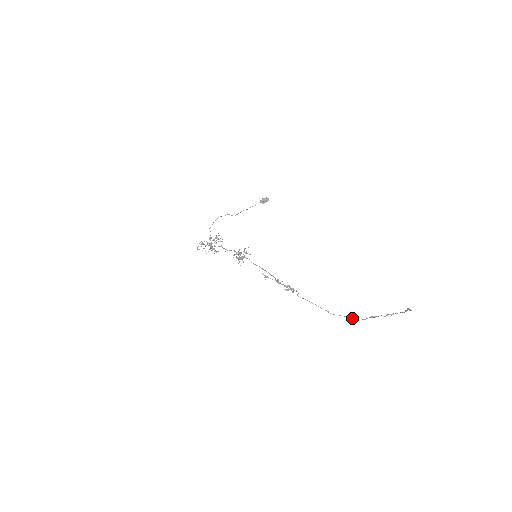
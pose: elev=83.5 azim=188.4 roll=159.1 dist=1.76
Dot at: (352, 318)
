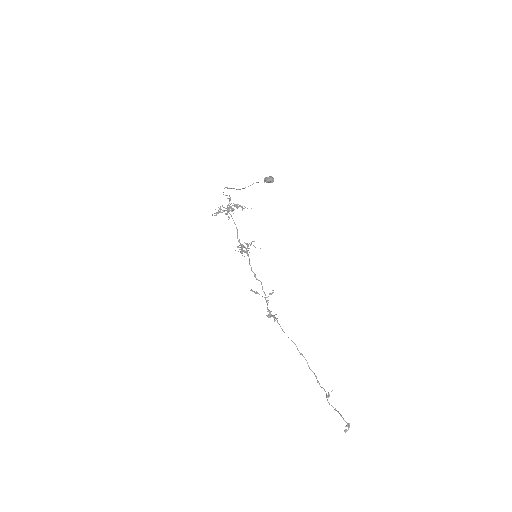
Dot at: (316, 378)
